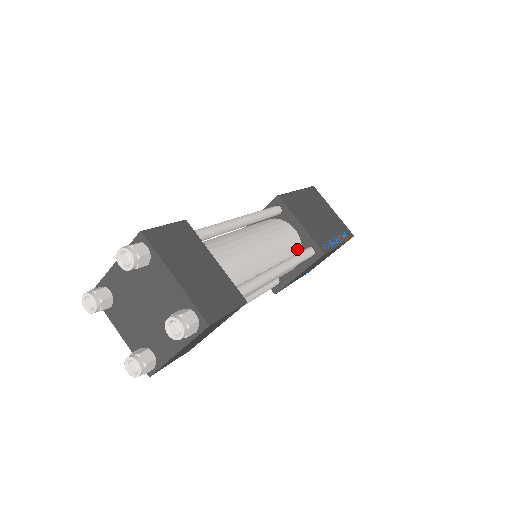
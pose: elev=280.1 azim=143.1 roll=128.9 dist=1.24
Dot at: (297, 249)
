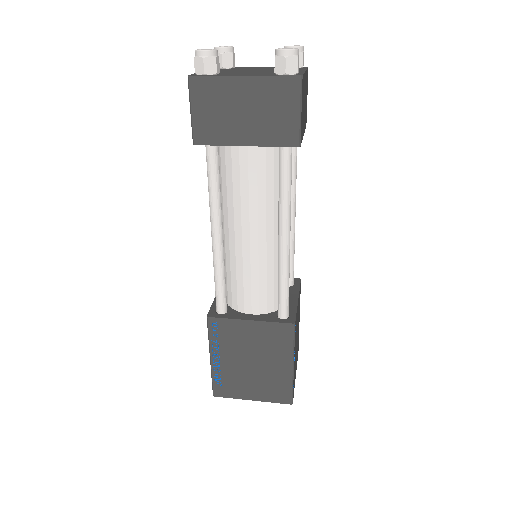
Dot at: occluded
